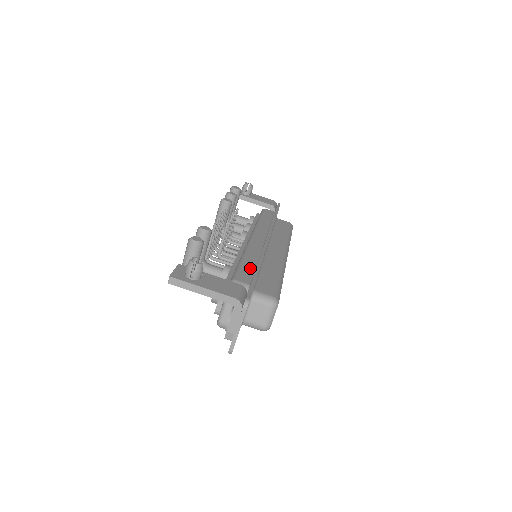
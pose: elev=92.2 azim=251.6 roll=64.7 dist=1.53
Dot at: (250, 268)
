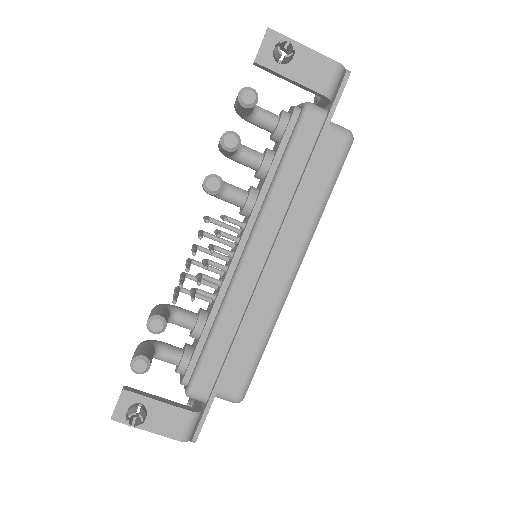
Dot at: (218, 358)
